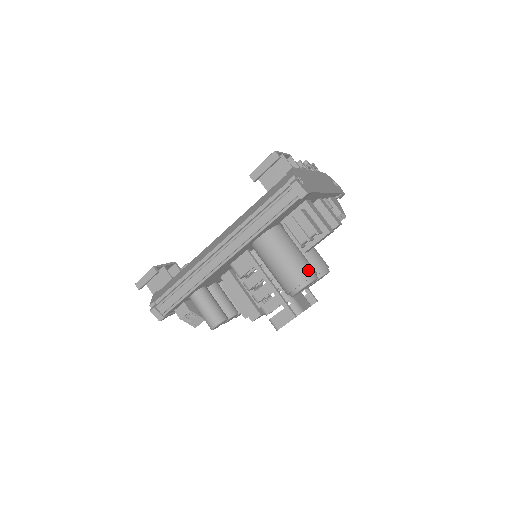
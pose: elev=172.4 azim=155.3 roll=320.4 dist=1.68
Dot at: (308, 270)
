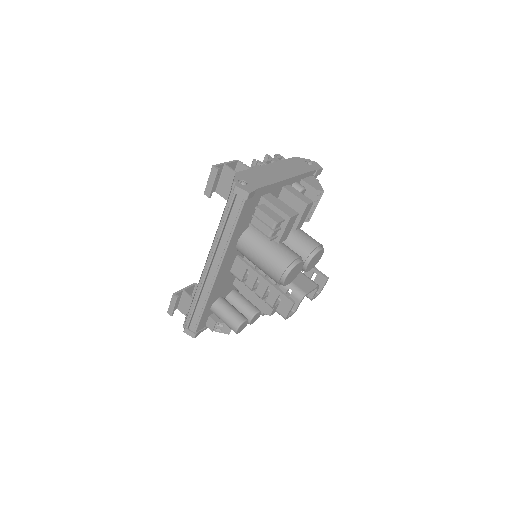
Dot at: (287, 258)
